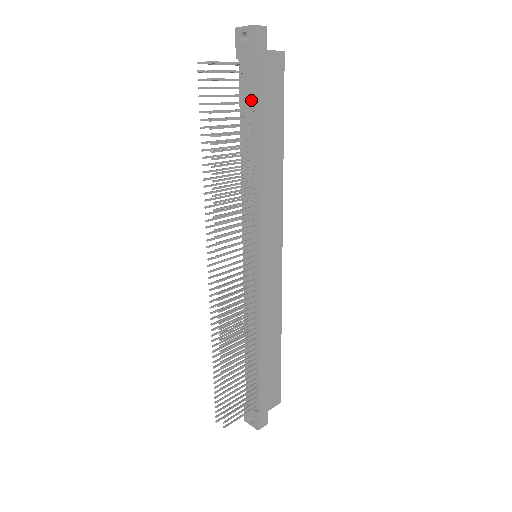
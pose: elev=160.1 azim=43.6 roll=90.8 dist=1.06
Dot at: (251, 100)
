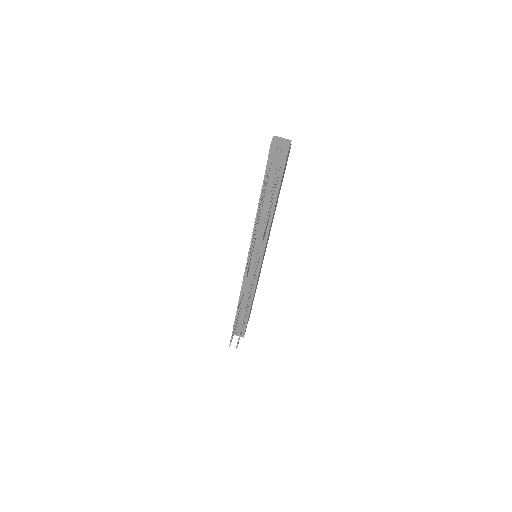
Dot at: occluded
